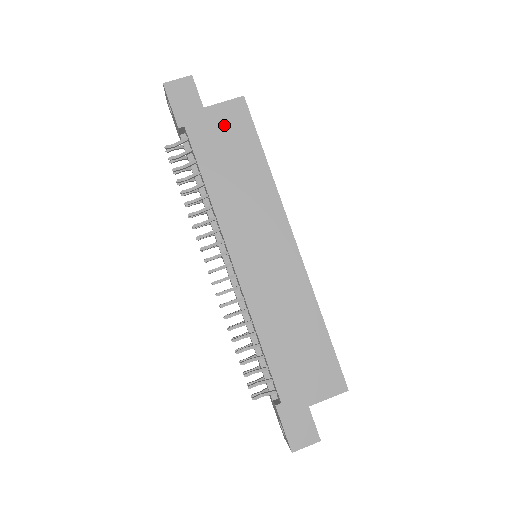
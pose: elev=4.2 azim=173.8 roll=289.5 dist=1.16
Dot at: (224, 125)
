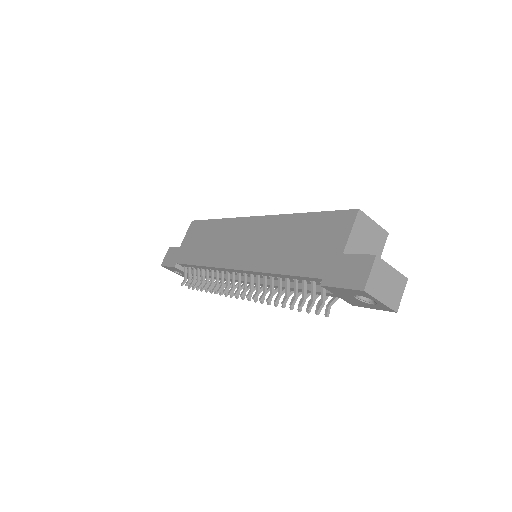
Dot at: (191, 239)
